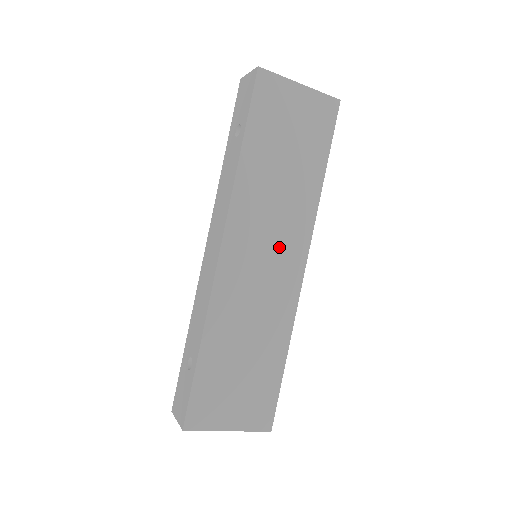
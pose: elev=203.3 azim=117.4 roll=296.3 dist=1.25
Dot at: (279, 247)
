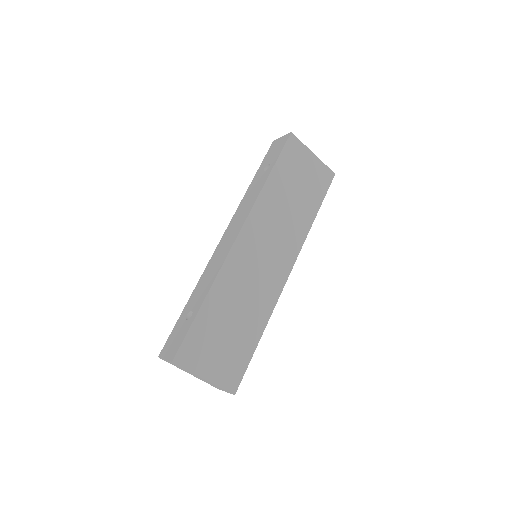
Dot at: (276, 252)
